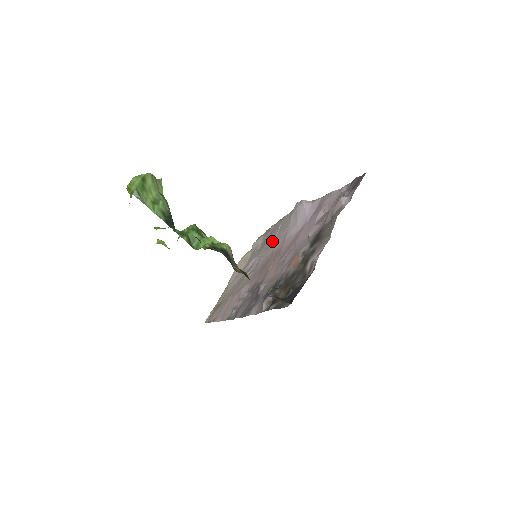
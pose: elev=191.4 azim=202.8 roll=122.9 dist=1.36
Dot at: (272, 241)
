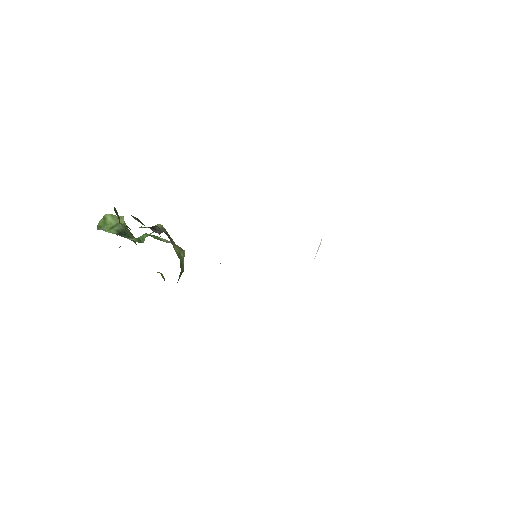
Dot at: occluded
